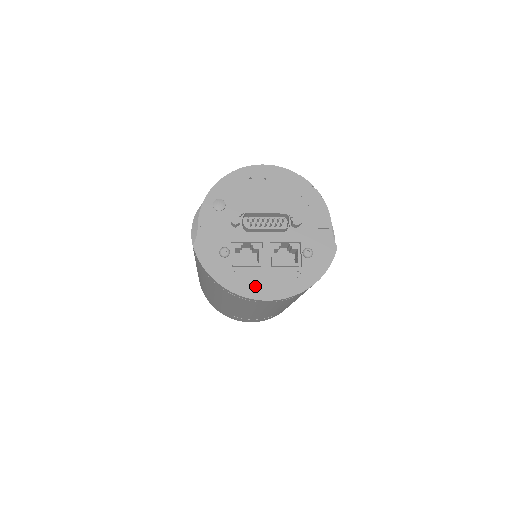
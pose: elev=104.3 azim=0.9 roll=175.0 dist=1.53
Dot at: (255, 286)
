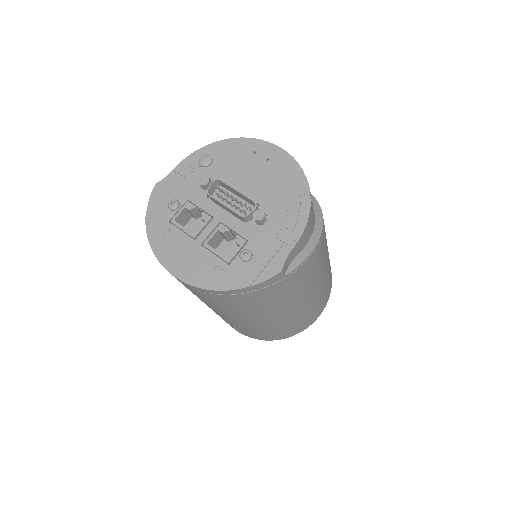
Dot at: (172, 253)
